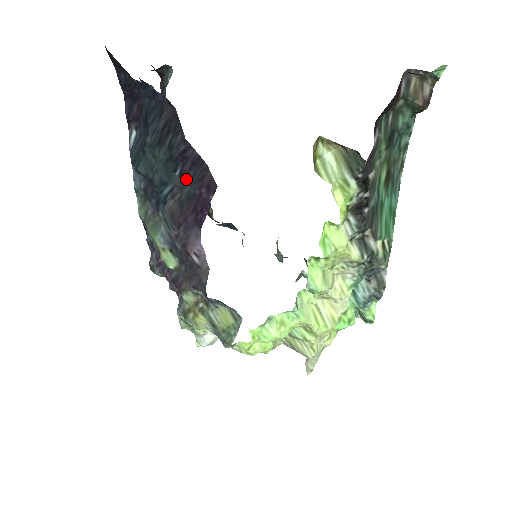
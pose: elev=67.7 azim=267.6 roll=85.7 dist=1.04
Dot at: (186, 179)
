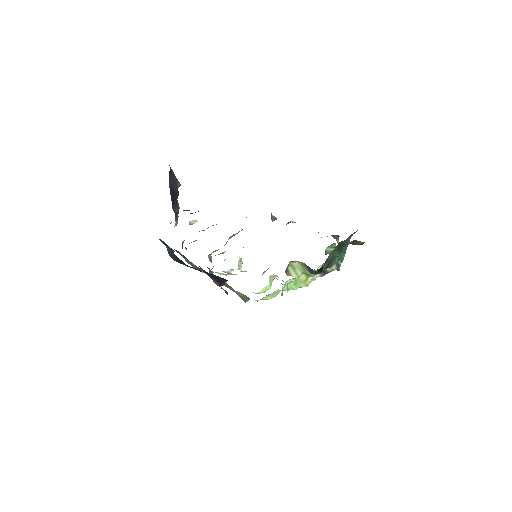
Dot at: occluded
